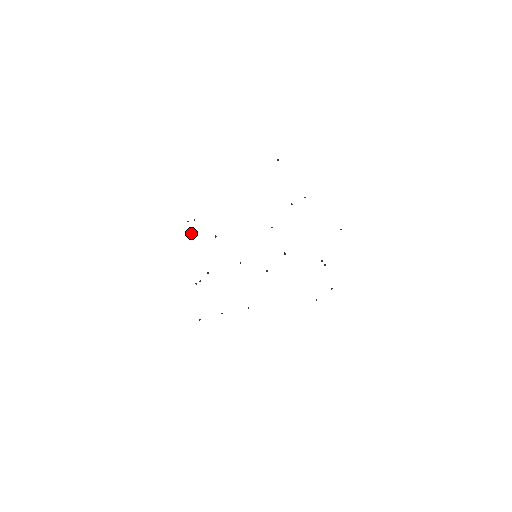
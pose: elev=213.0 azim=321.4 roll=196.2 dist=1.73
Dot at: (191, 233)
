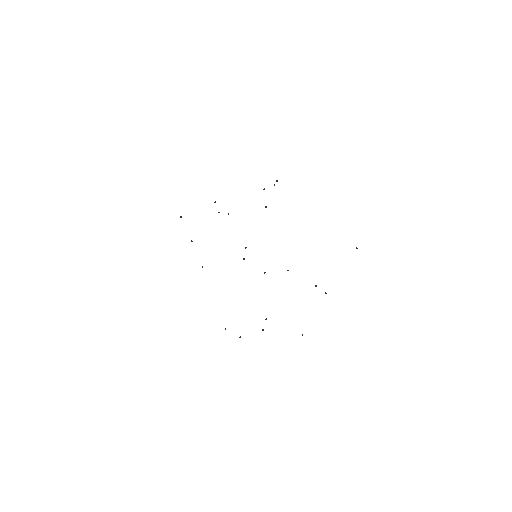
Dot at: (264, 188)
